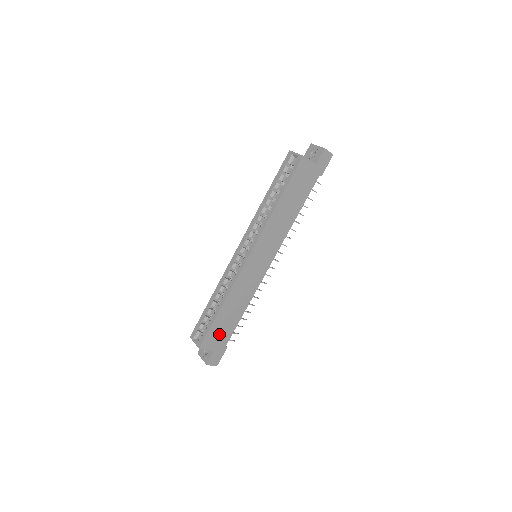
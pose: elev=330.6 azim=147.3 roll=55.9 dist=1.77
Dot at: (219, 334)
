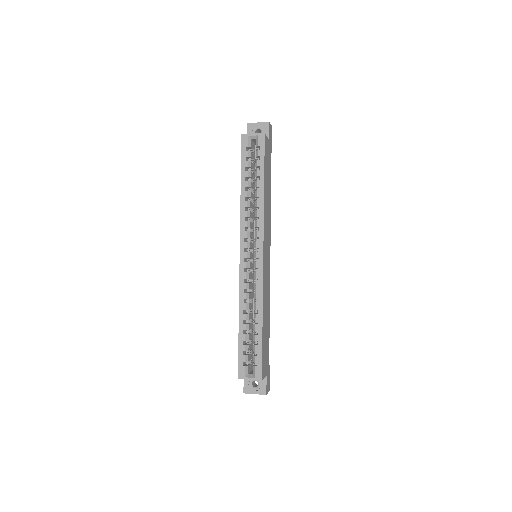
Dot at: (265, 354)
